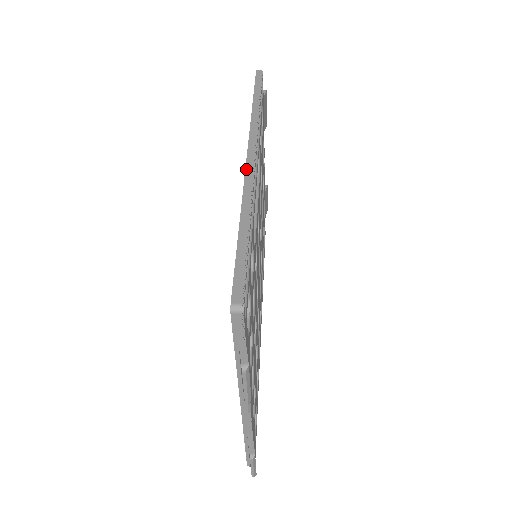
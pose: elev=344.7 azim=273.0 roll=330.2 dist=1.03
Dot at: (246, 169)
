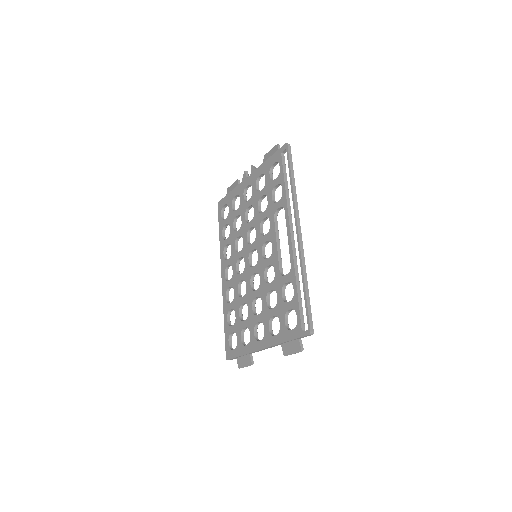
Dot at: (300, 246)
